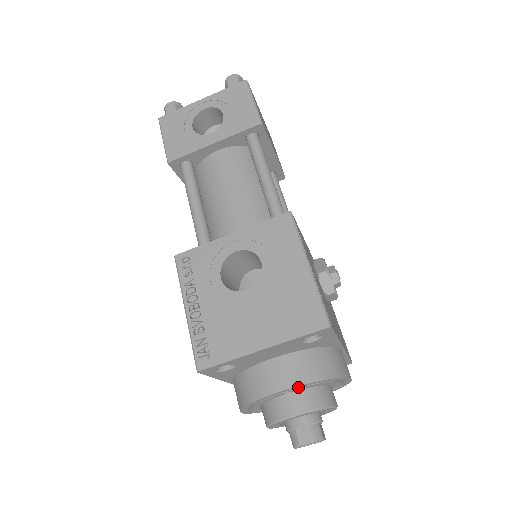
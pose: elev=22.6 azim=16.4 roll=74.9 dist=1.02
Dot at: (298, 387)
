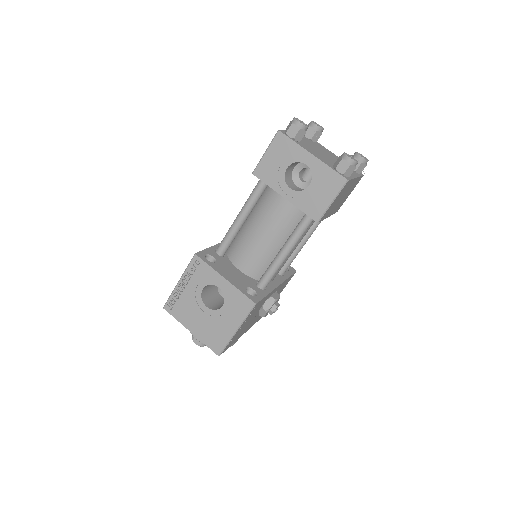
Dot at: occluded
